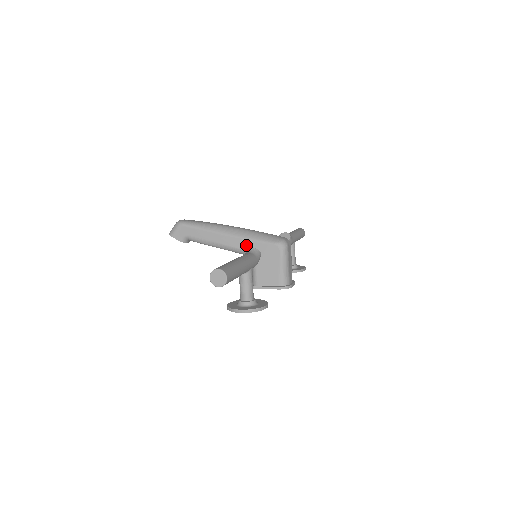
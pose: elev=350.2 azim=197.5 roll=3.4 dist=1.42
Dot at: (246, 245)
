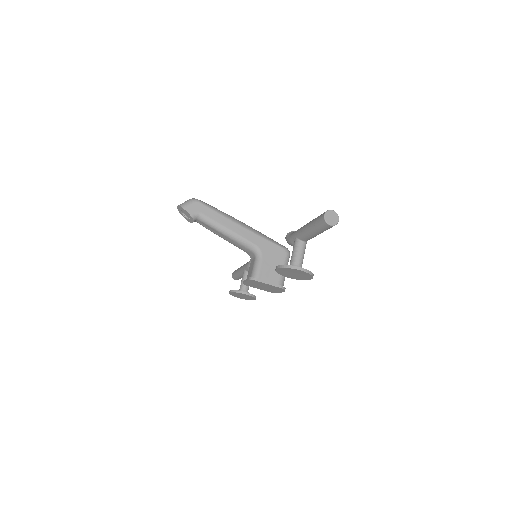
Dot at: (258, 240)
